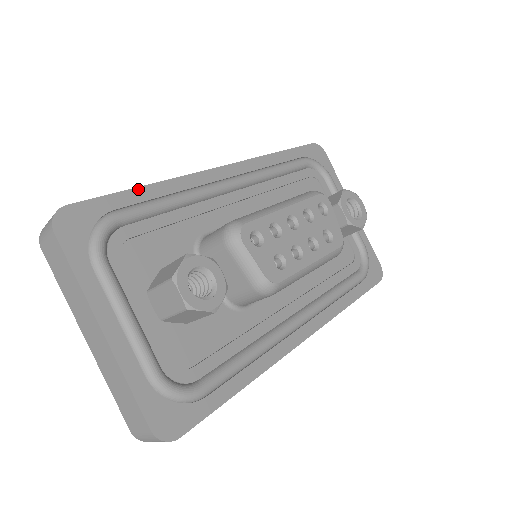
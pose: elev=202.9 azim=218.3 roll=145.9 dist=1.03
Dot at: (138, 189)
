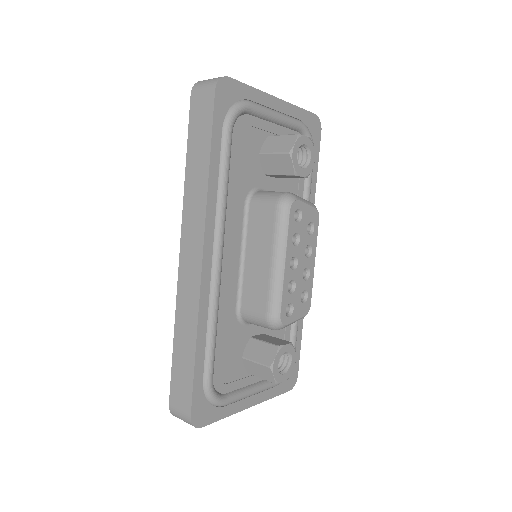
Dot at: (196, 356)
